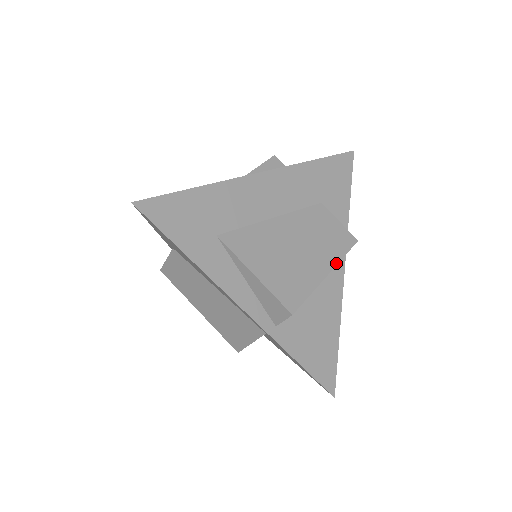
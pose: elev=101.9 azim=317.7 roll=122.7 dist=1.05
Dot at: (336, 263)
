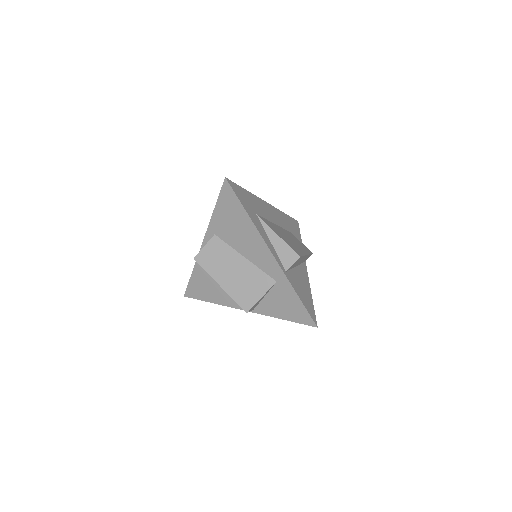
Dot at: (308, 254)
